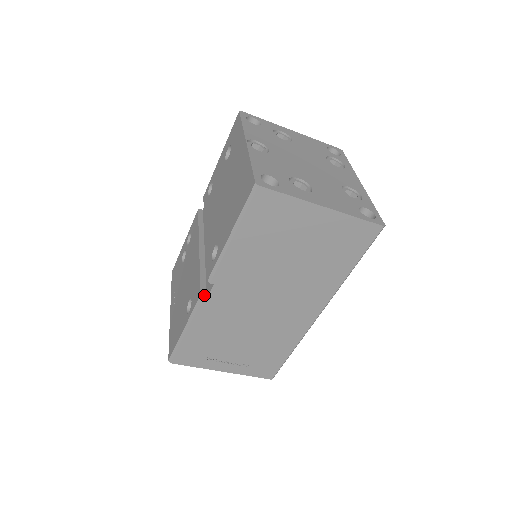
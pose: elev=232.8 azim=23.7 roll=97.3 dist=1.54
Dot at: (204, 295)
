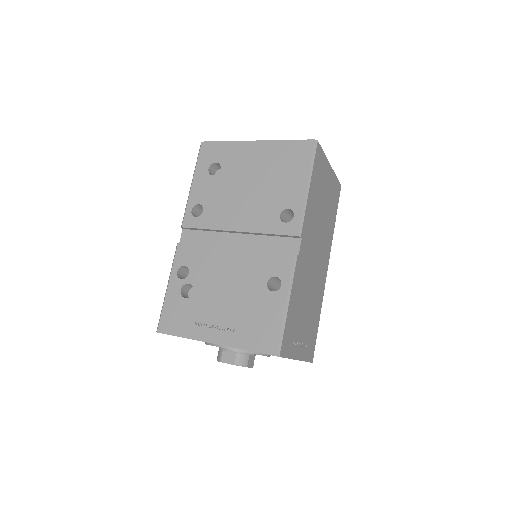
Dot at: (295, 254)
